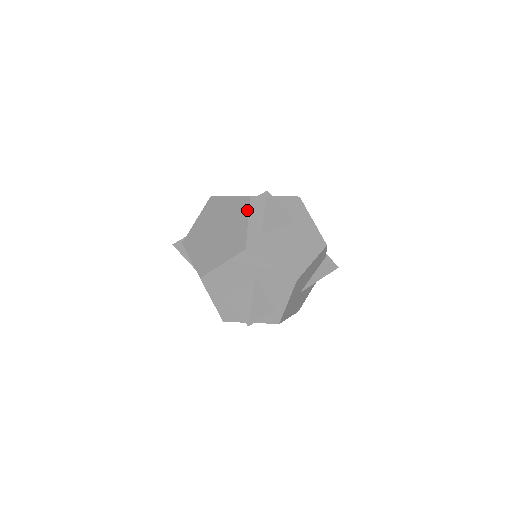
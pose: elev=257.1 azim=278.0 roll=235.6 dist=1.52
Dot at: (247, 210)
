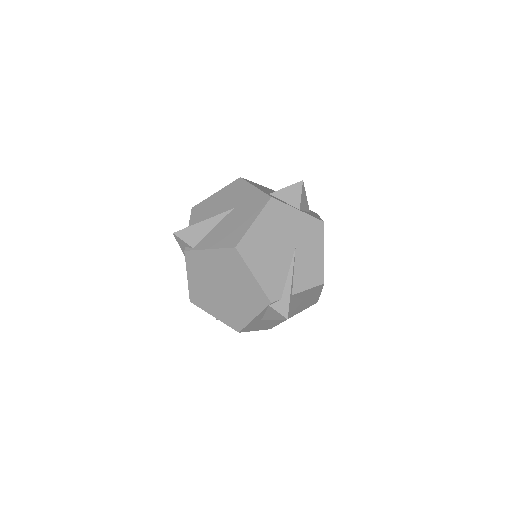
Dot at: (260, 310)
